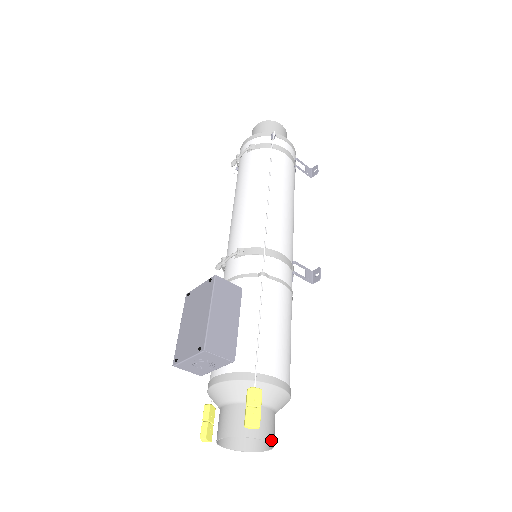
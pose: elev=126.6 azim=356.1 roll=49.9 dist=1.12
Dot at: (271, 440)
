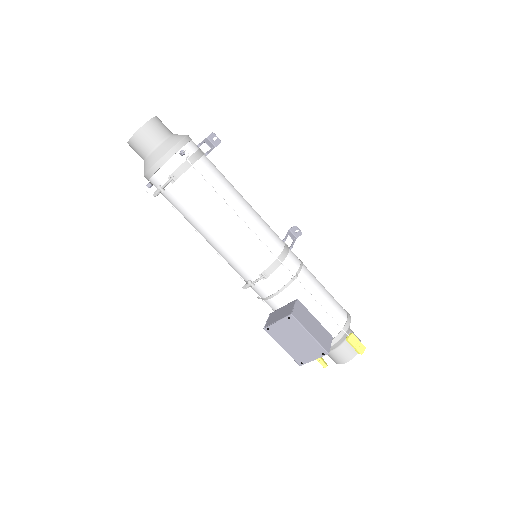
Dot at: (360, 340)
